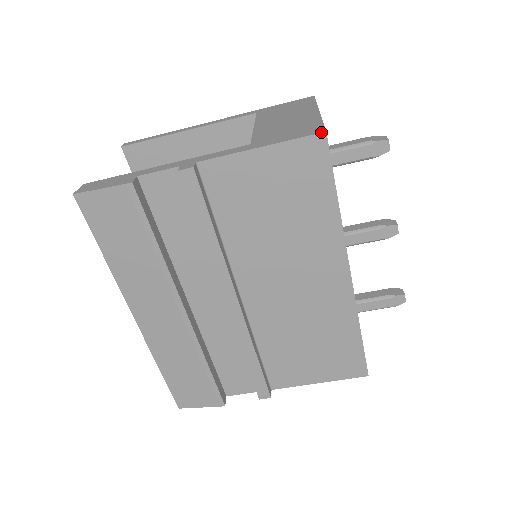
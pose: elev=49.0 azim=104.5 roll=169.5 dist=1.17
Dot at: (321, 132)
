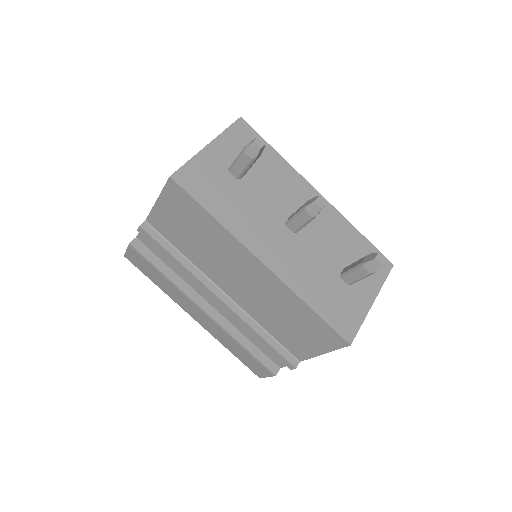
Dot at: (169, 178)
